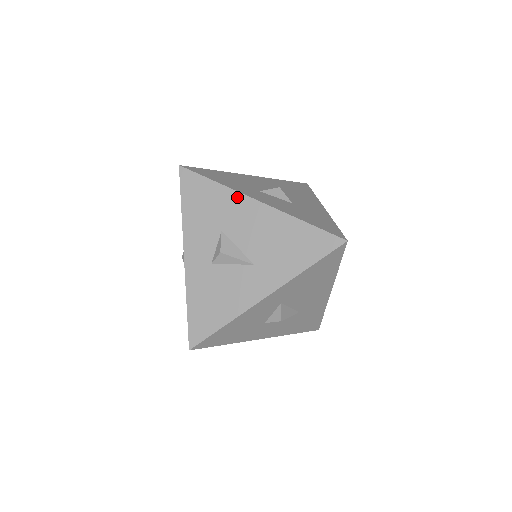
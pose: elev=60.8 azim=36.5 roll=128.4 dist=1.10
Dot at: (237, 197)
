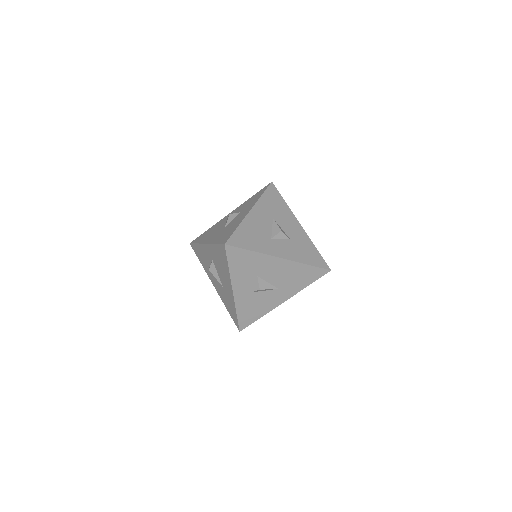
Dot at: (267, 258)
